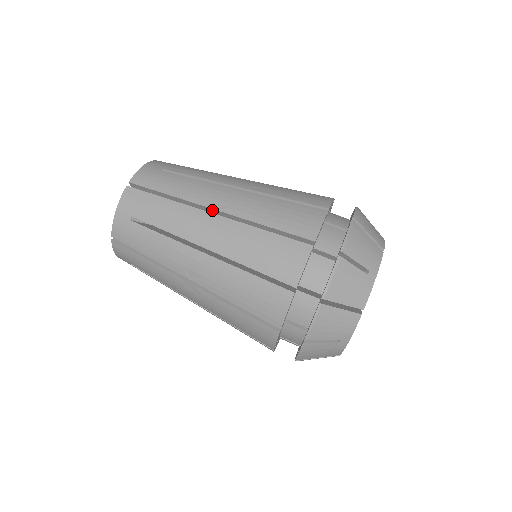
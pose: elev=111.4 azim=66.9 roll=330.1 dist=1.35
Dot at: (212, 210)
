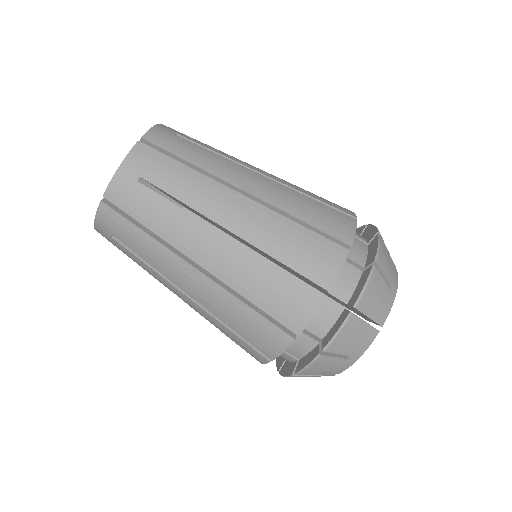
Dot at: (240, 191)
